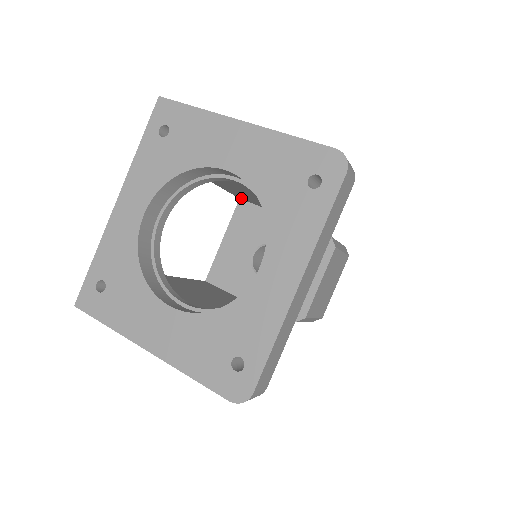
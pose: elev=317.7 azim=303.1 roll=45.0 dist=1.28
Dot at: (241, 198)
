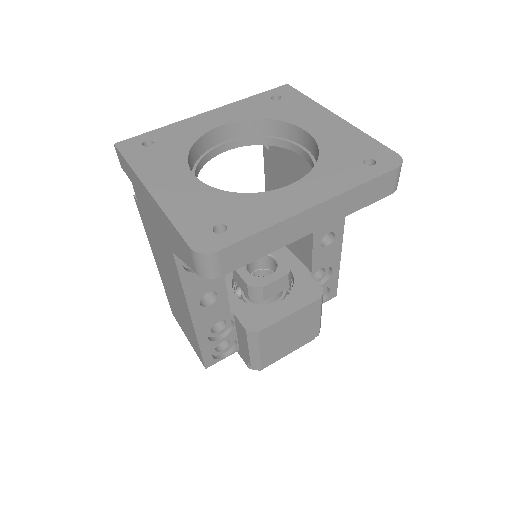
Dot at: occluded
